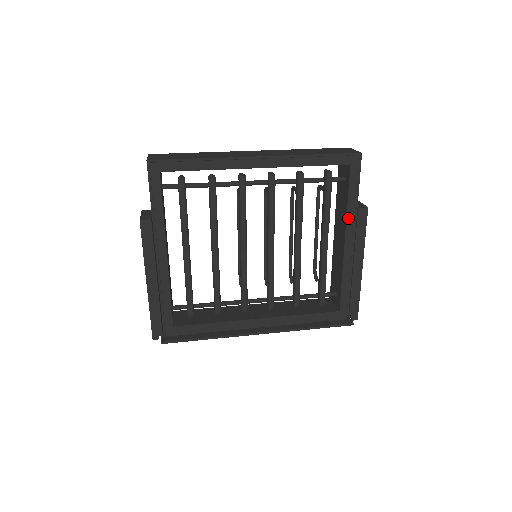
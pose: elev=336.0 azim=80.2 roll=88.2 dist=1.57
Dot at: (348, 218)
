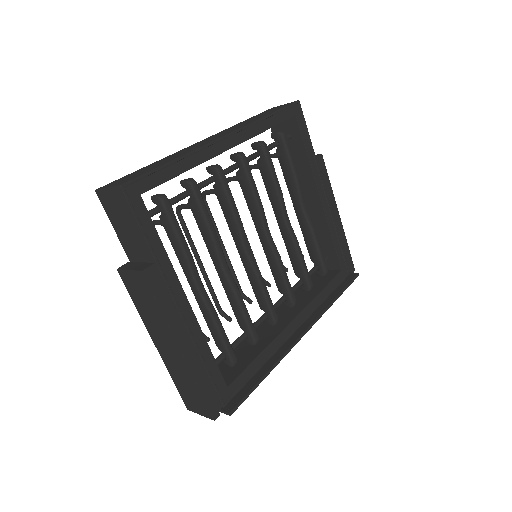
Dot at: (313, 171)
